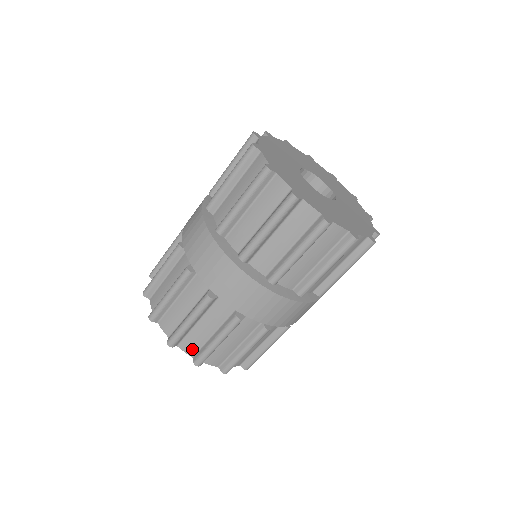
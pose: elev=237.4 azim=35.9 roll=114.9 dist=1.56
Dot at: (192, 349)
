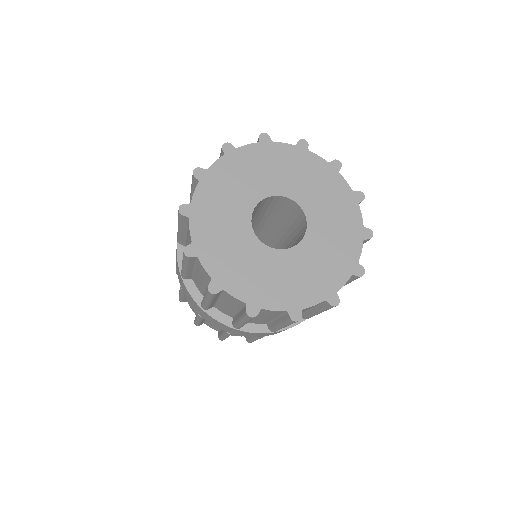
Dot at: (214, 329)
